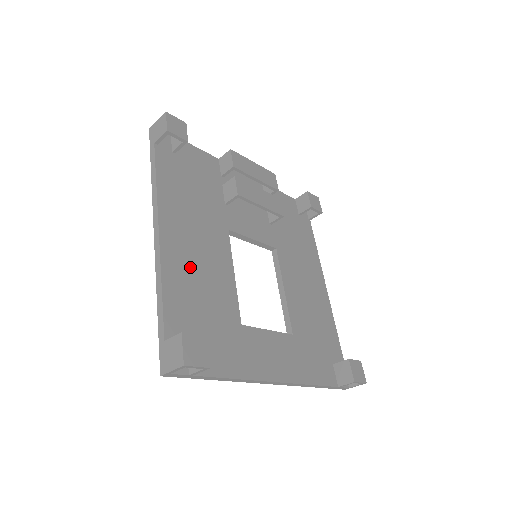
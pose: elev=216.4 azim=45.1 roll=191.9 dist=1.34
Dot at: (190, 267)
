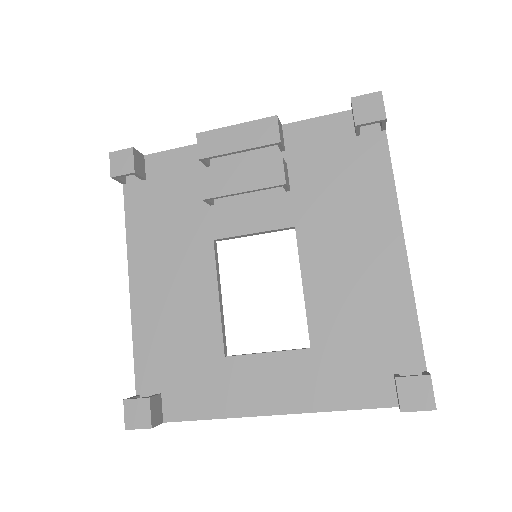
Dot at: (162, 311)
